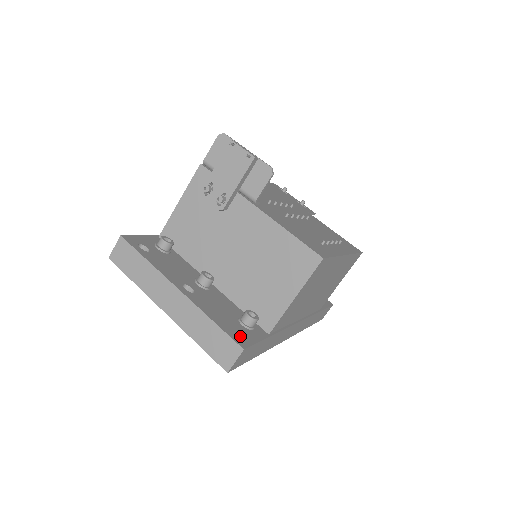
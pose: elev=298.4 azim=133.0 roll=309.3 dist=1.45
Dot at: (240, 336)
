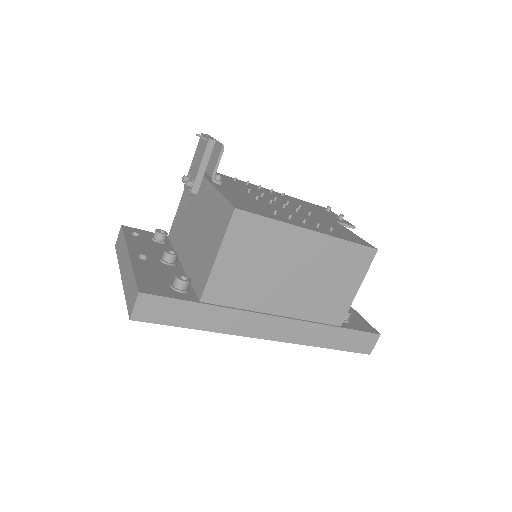
Dot at: (152, 288)
